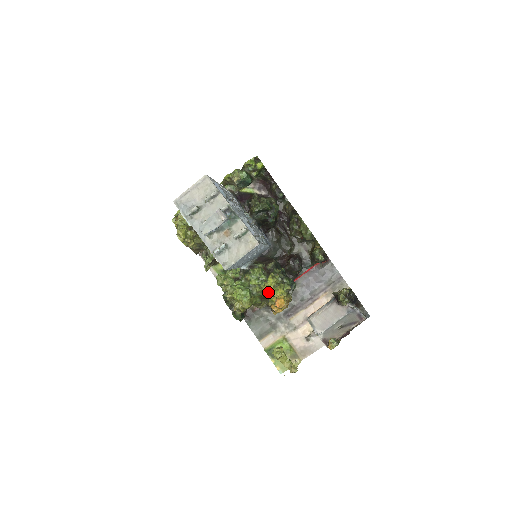
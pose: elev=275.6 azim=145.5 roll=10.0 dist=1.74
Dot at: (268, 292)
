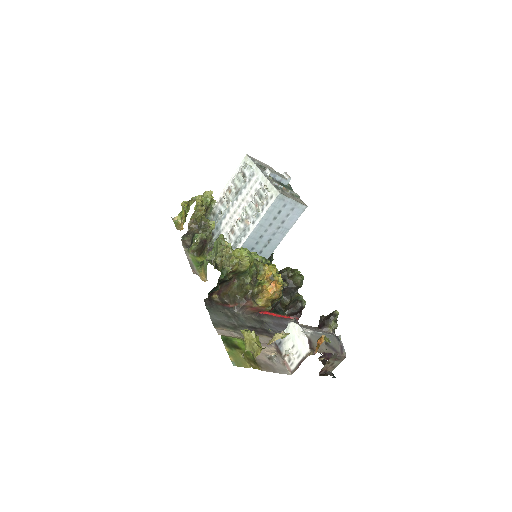
Dot at: (270, 269)
